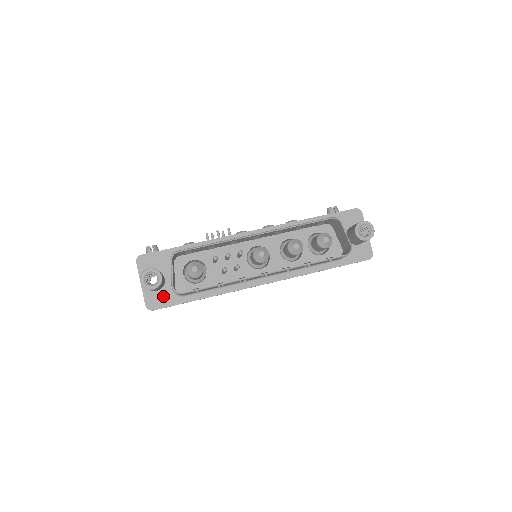
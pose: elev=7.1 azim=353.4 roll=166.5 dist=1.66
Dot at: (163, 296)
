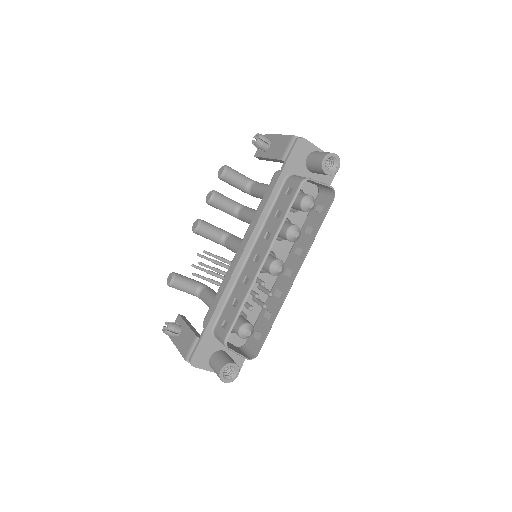
Dot at: (235, 359)
